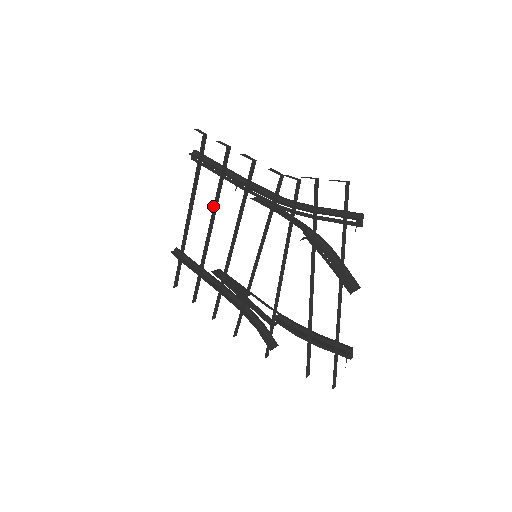
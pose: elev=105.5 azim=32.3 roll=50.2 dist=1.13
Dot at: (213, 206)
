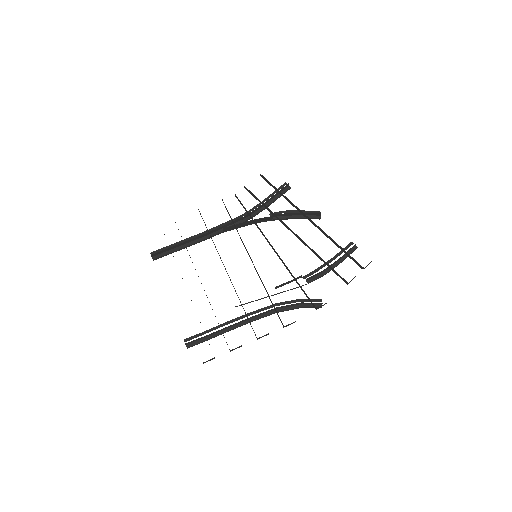
Dot at: occluded
